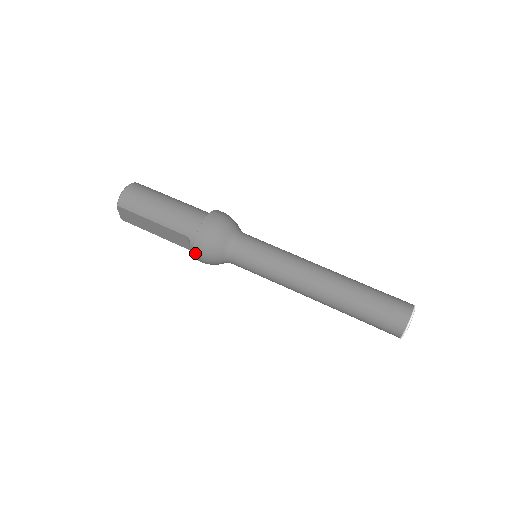
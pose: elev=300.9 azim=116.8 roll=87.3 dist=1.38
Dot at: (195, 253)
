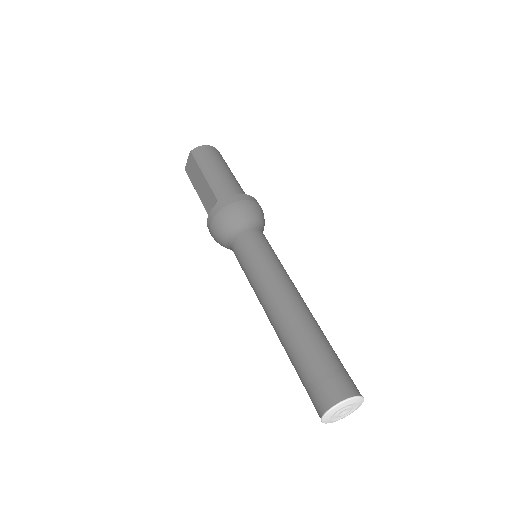
Dot at: (211, 214)
